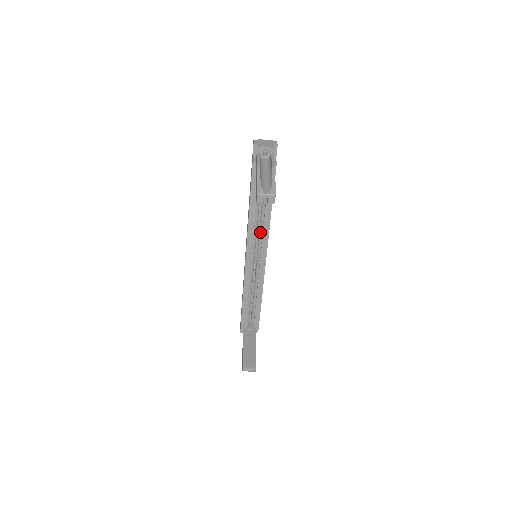
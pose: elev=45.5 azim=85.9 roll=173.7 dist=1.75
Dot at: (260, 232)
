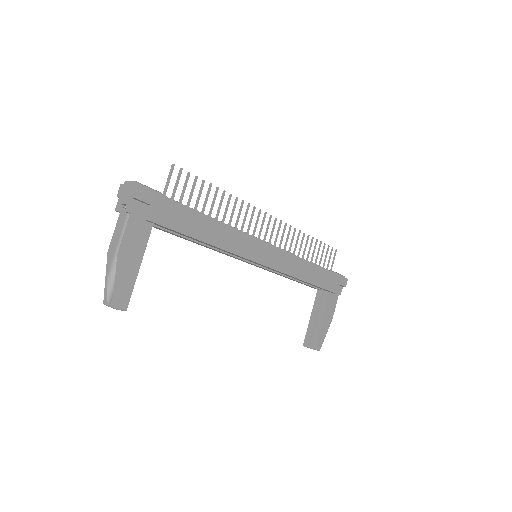
Dot at: occluded
